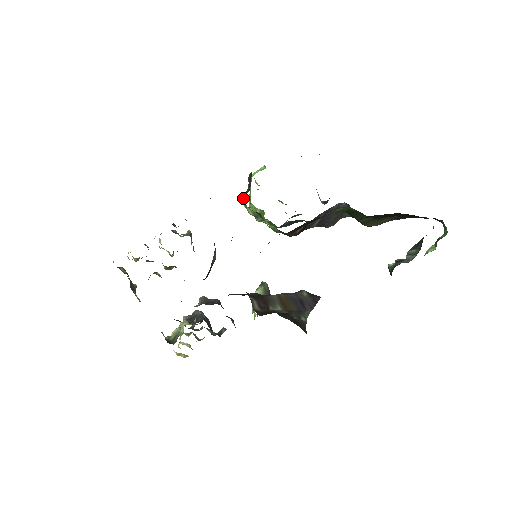
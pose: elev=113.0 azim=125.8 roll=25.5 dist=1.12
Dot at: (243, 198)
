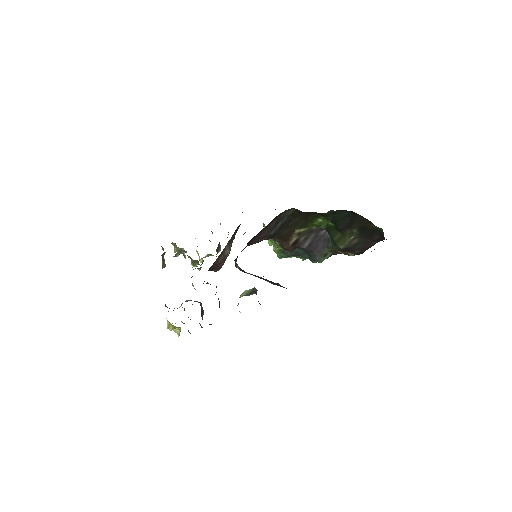
Dot at: occluded
